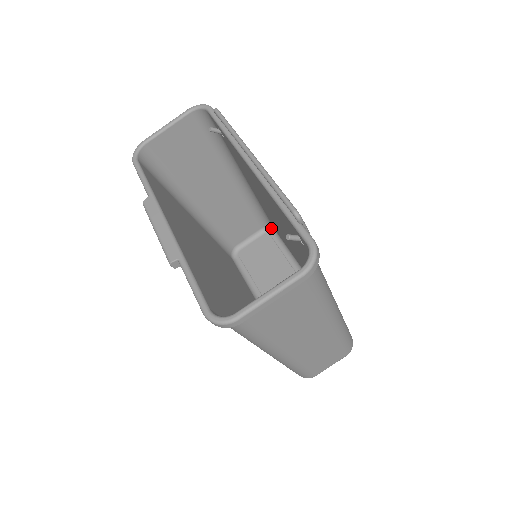
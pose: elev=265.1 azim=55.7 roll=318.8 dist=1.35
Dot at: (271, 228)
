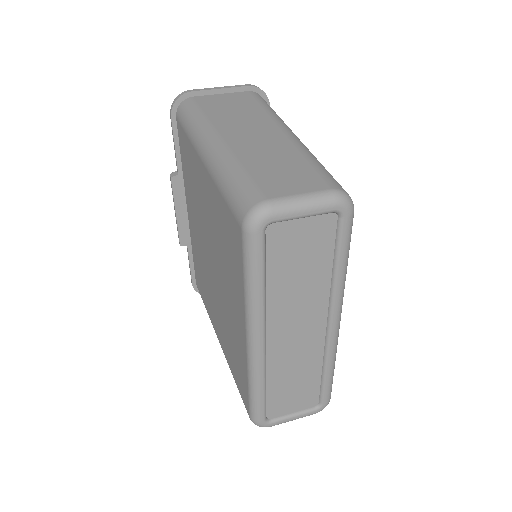
Dot at: occluded
